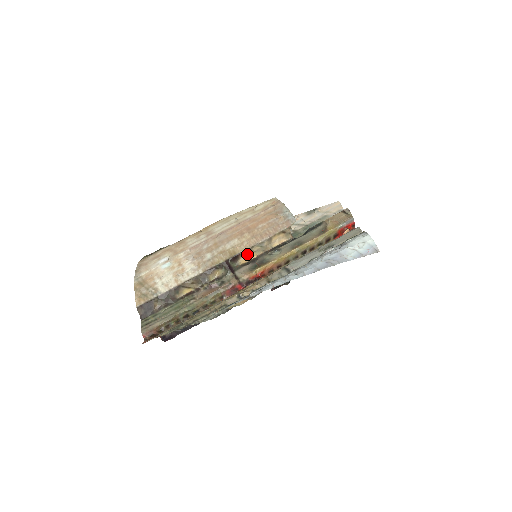
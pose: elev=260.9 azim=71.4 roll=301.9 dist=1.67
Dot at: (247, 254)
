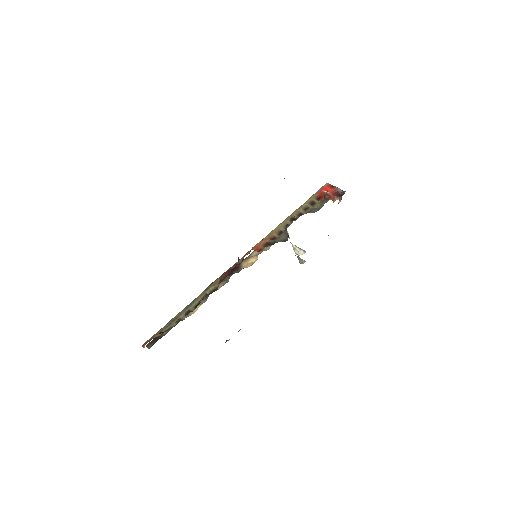
Dot at: (248, 262)
